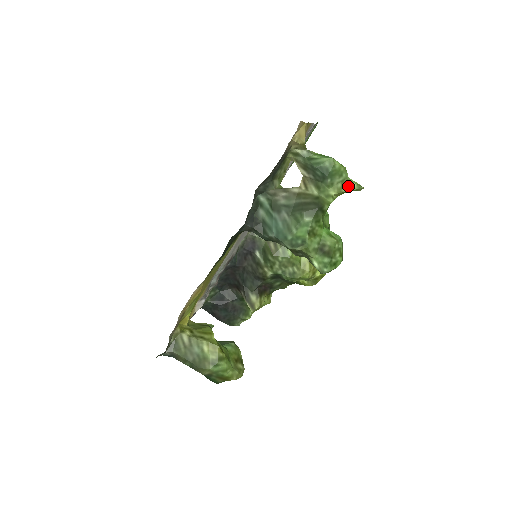
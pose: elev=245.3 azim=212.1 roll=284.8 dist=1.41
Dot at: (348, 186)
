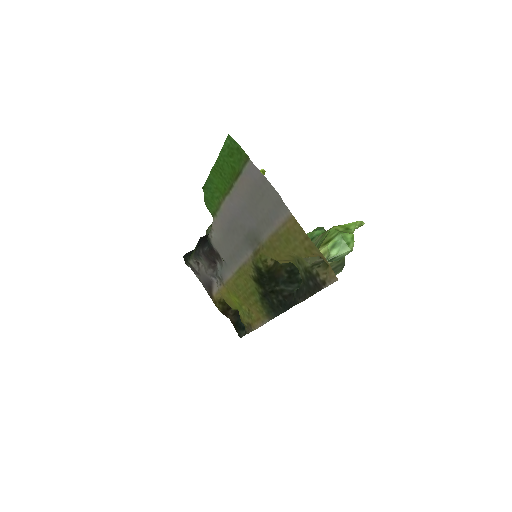
Dot at: (353, 232)
